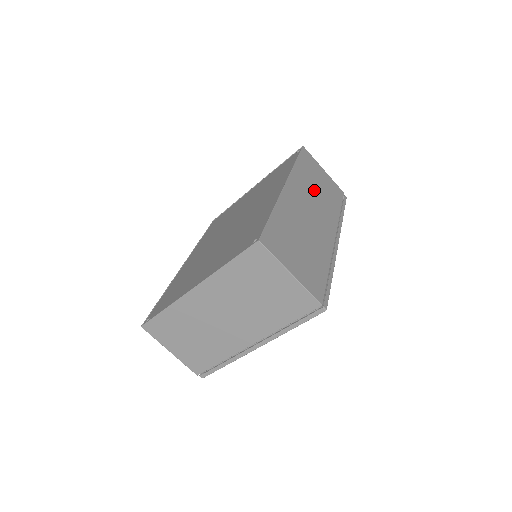
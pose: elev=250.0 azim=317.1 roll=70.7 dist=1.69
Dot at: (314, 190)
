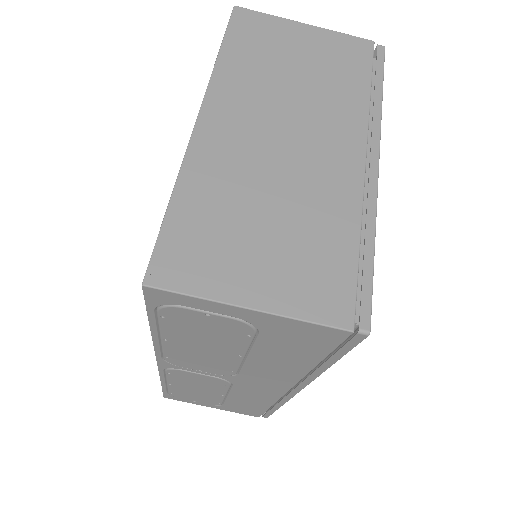
Dot at: occluded
